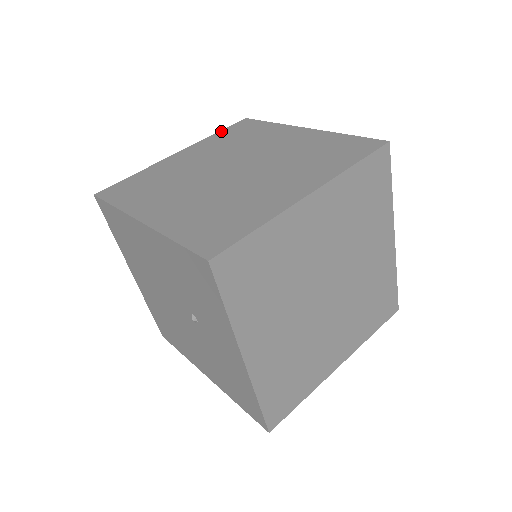
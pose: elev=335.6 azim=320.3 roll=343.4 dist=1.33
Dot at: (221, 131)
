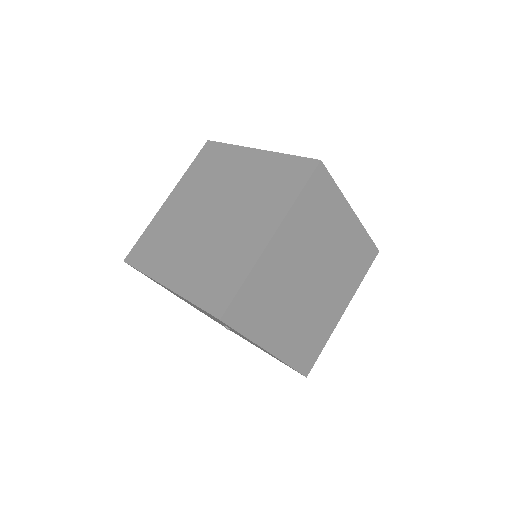
Dot at: (193, 163)
